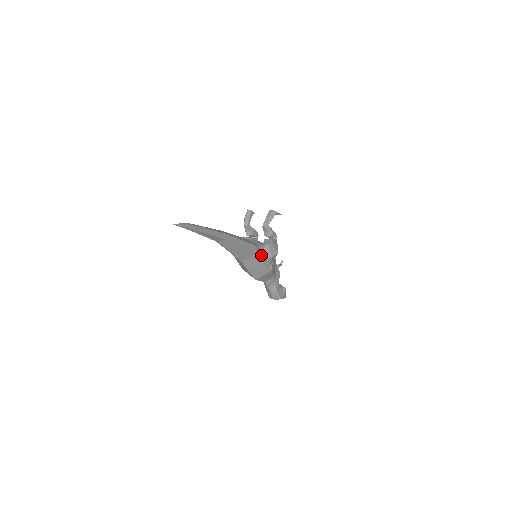
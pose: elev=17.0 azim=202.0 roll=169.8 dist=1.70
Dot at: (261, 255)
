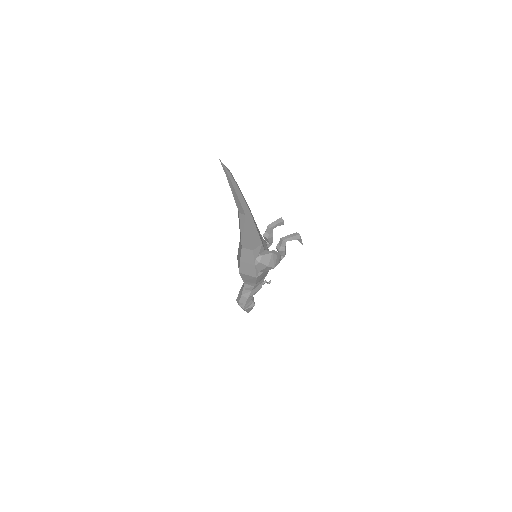
Dot at: (261, 257)
